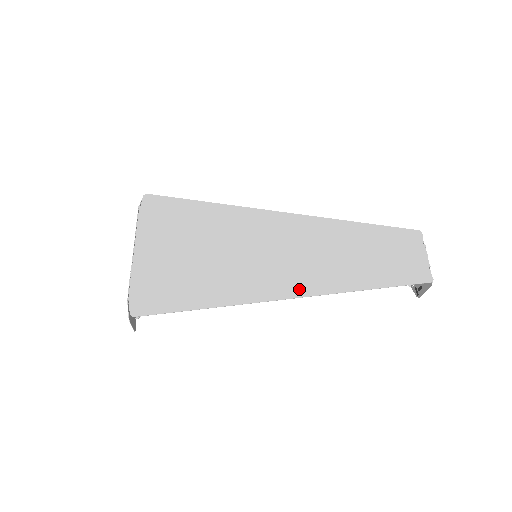
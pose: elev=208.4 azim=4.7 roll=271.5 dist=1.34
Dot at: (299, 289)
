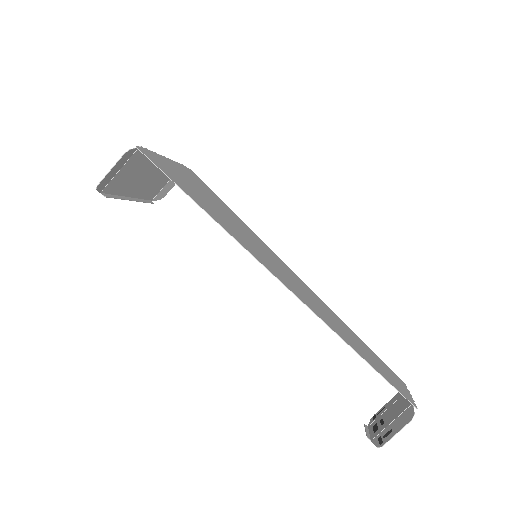
Dot at: (291, 288)
